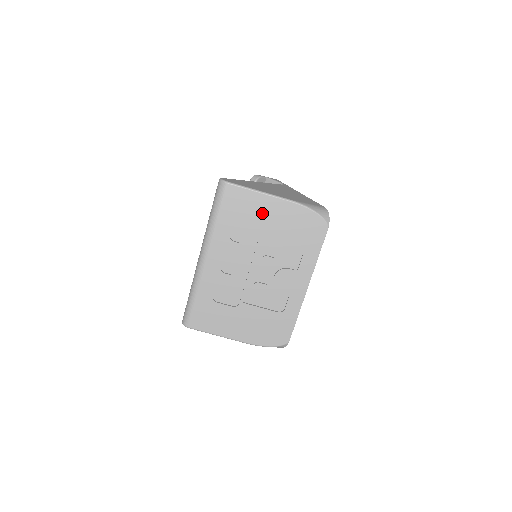
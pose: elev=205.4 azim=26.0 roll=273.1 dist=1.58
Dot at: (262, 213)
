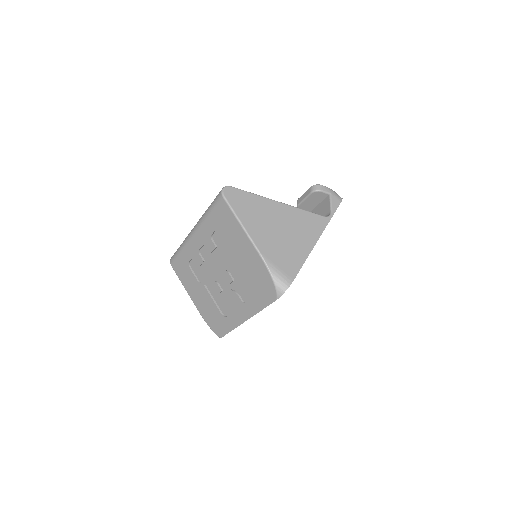
Dot at: (237, 242)
